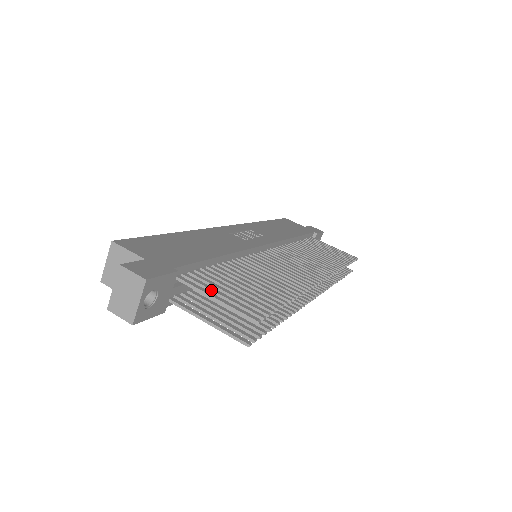
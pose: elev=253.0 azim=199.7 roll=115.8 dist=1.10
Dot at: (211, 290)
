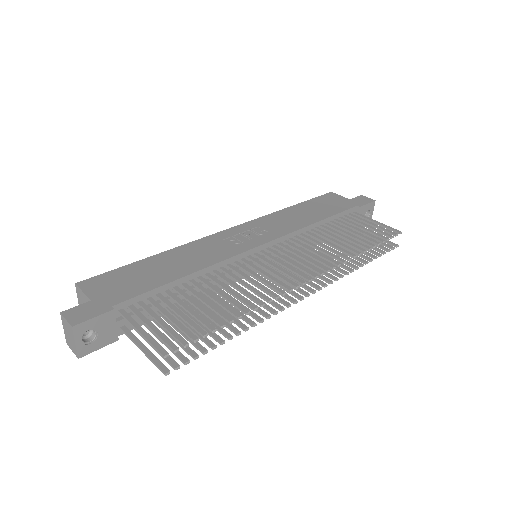
Dot at: (144, 322)
